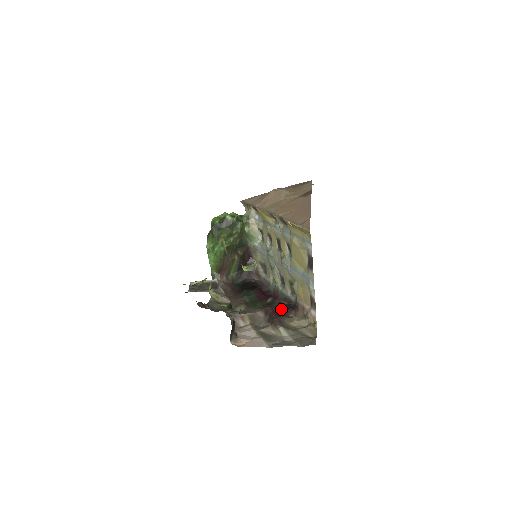
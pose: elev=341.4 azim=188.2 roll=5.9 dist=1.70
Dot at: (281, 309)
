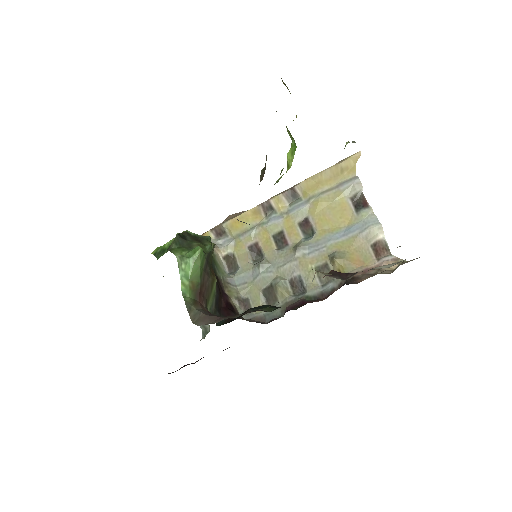
Dot at: occluded
